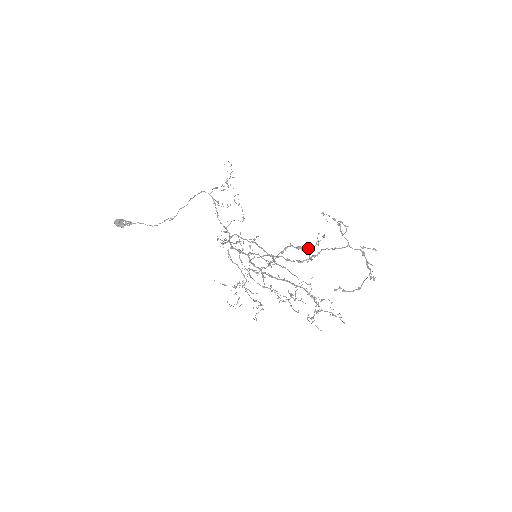
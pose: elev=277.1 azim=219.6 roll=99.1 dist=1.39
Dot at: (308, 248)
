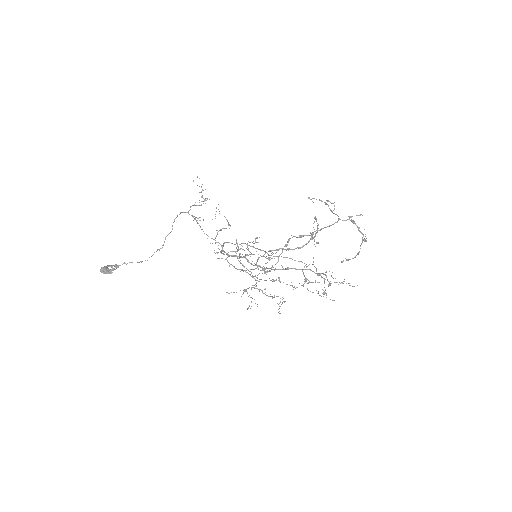
Dot at: (311, 234)
